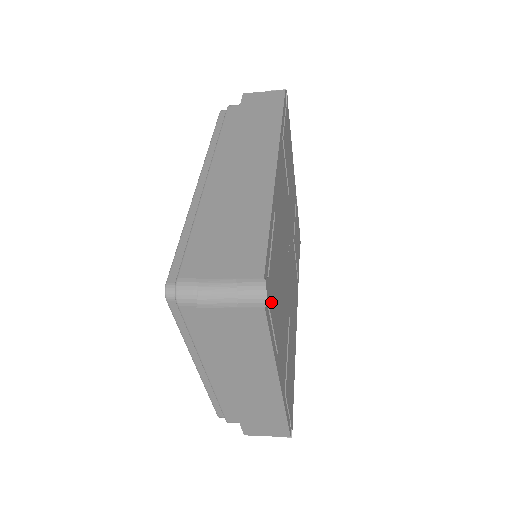
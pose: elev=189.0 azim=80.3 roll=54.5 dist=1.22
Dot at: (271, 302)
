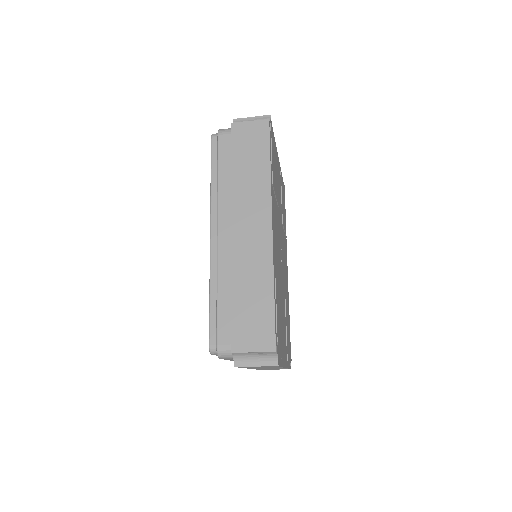
Dot at: (279, 349)
